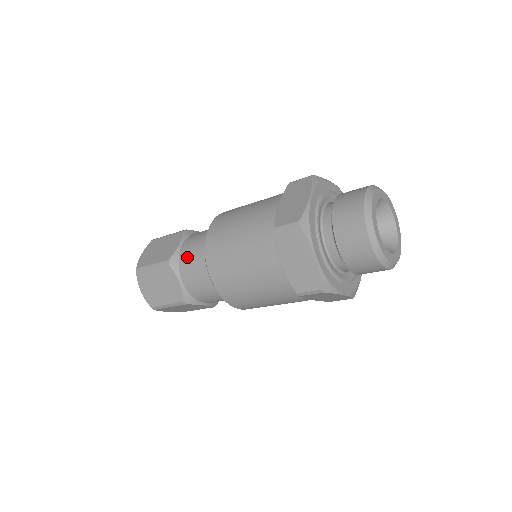
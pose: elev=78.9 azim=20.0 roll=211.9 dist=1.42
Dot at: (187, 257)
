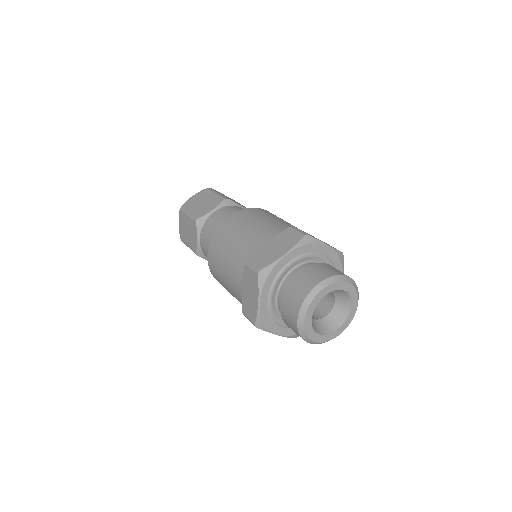
Dot at: (206, 255)
